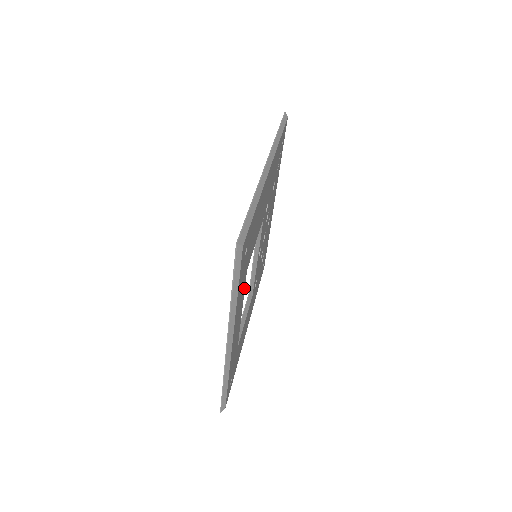
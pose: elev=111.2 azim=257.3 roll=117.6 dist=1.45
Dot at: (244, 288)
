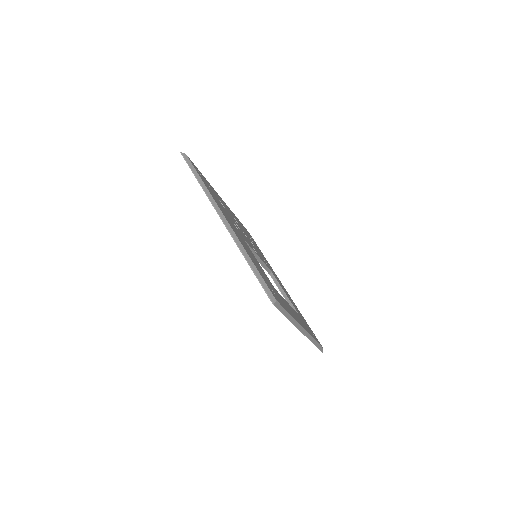
Dot at: (281, 296)
